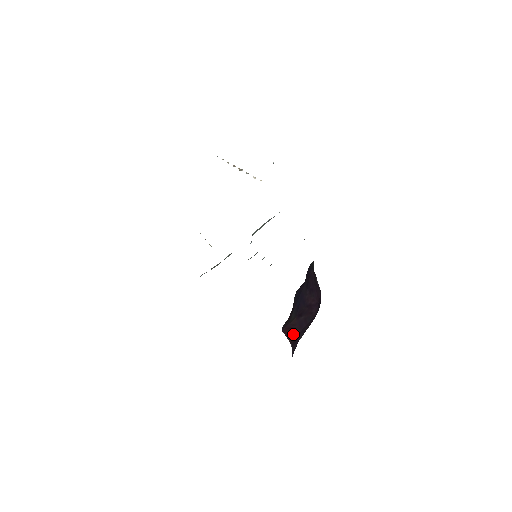
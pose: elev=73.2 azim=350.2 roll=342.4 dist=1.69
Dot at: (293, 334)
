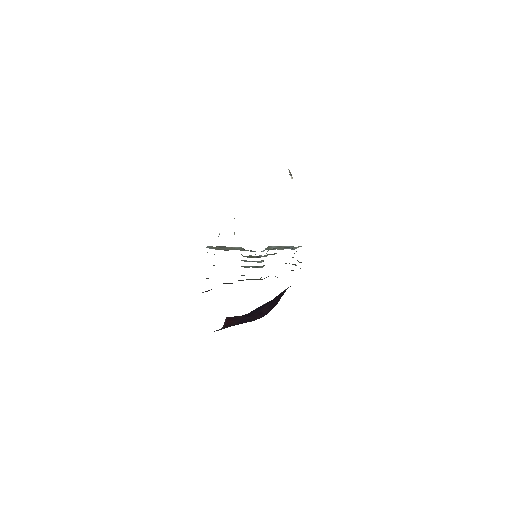
Dot at: (230, 323)
